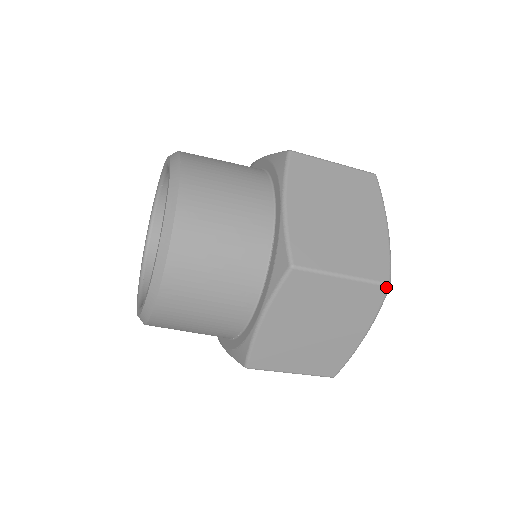
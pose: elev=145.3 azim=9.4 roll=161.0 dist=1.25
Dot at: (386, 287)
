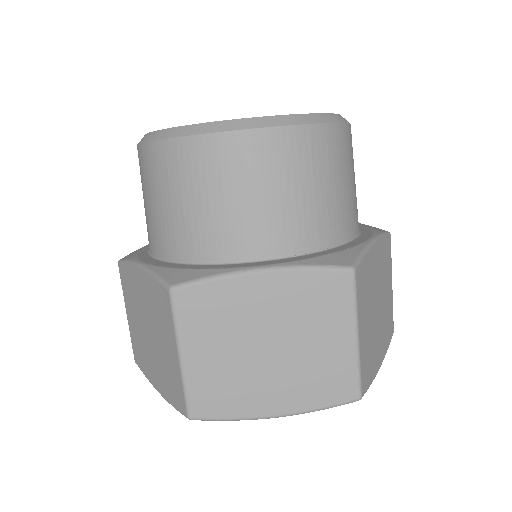
Dot at: (393, 331)
